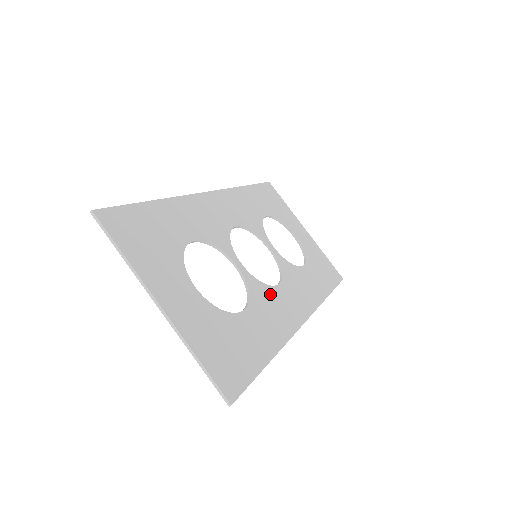
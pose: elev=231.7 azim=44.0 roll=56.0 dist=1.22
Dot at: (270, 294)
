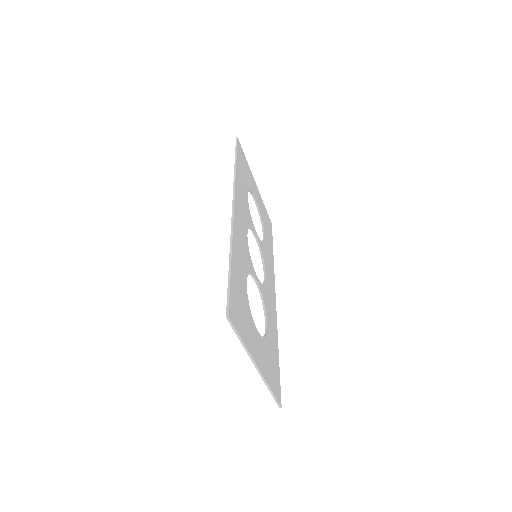
Dot at: (267, 291)
